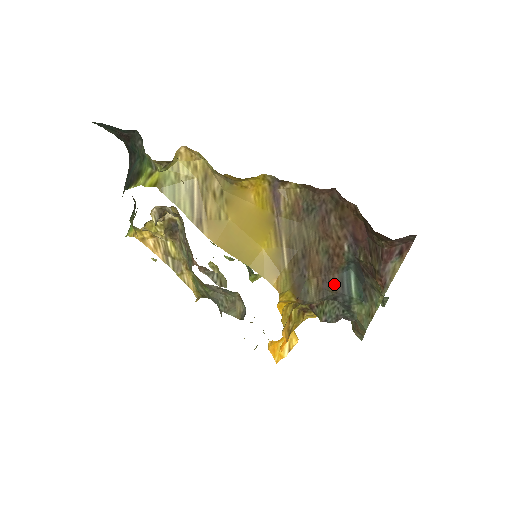
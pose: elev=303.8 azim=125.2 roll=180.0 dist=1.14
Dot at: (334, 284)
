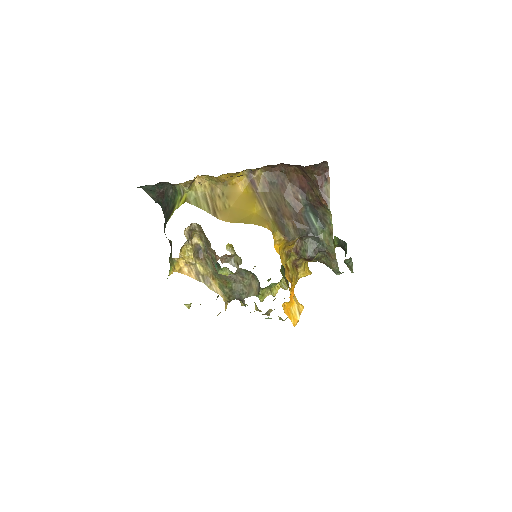
Dot at: (303, 223)
